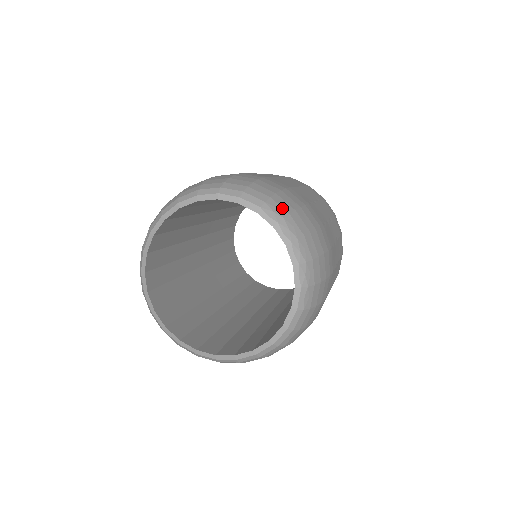
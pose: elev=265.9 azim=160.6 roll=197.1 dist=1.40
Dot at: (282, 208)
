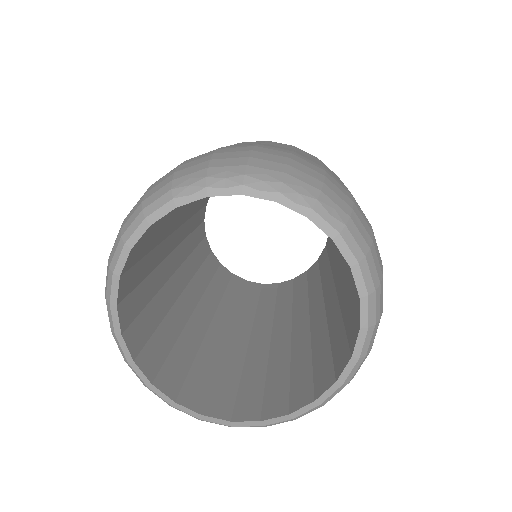
Dot at: (194, 173)
